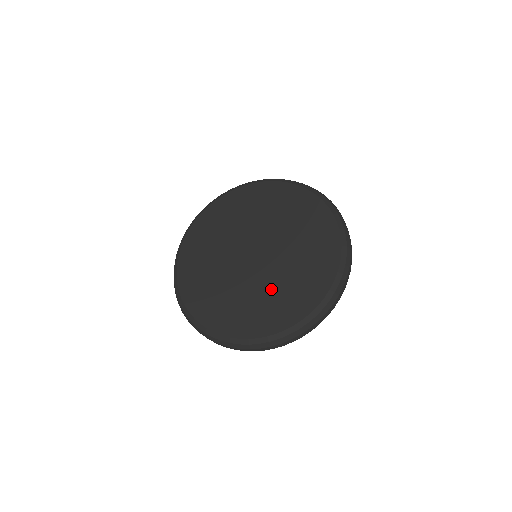
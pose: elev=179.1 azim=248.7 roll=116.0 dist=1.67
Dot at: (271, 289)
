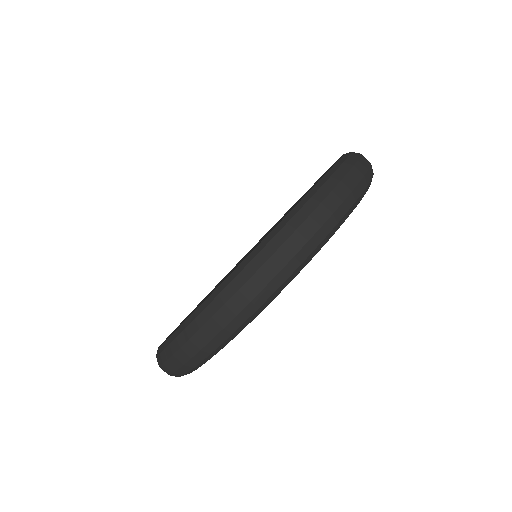
Dot at: occluded
